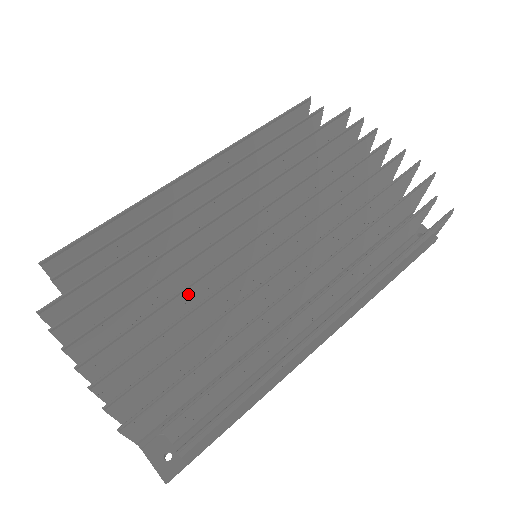
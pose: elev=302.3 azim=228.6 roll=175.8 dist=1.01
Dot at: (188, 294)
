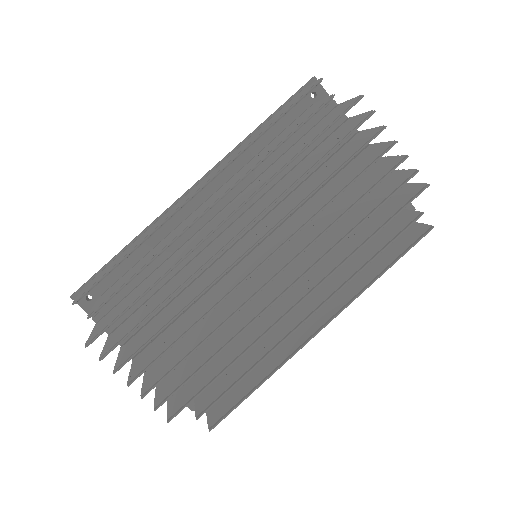
Dot at: occluded
